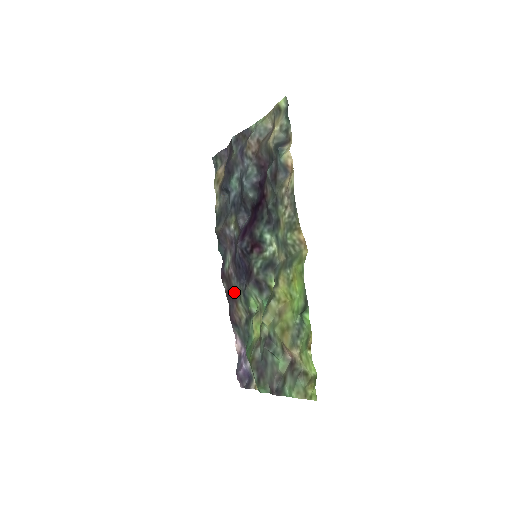
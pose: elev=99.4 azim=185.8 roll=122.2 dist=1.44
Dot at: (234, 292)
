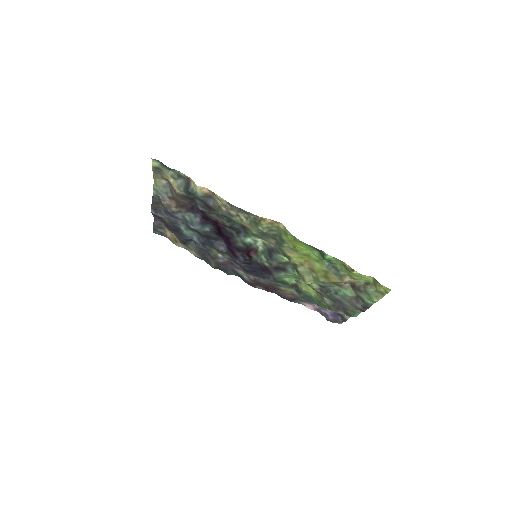
Dot at: (269, 286)
